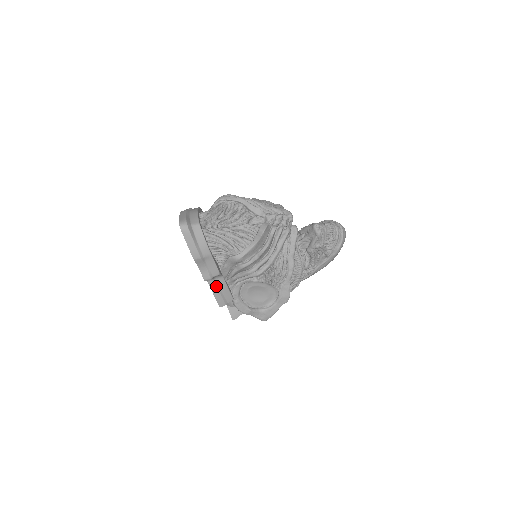
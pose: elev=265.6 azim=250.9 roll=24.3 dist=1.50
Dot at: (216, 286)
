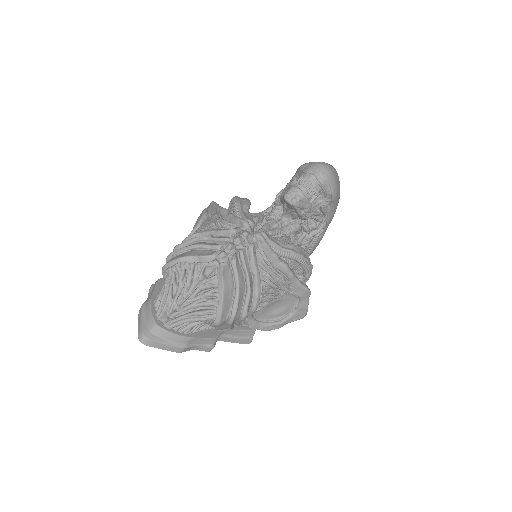
Dot at: (228, 338)
